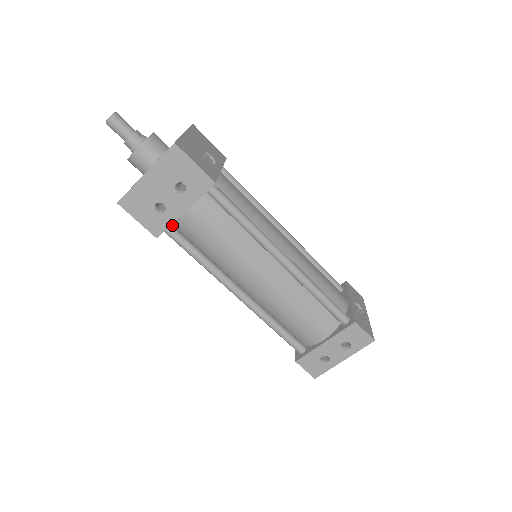
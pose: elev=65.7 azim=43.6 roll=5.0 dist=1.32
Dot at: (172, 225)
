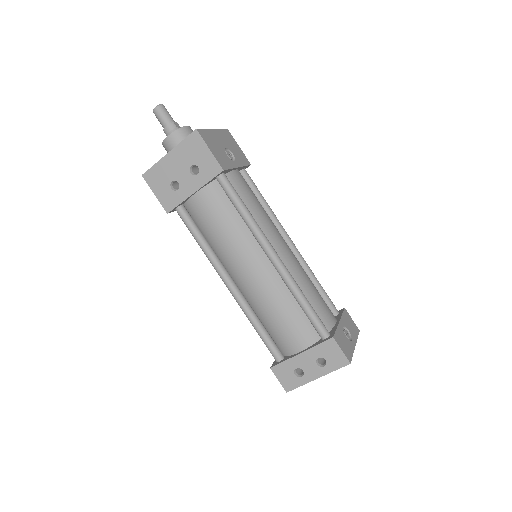
Dot at: (184, 206)
